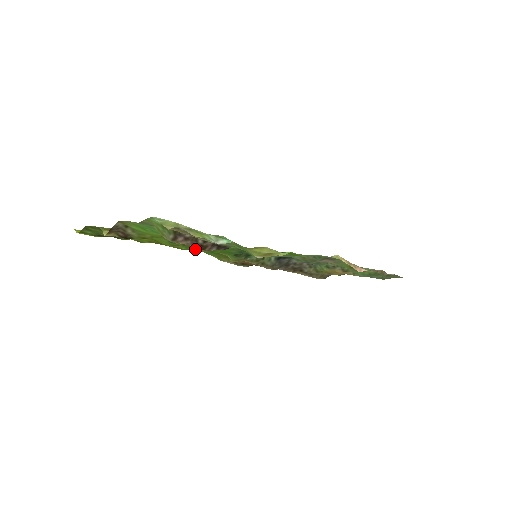
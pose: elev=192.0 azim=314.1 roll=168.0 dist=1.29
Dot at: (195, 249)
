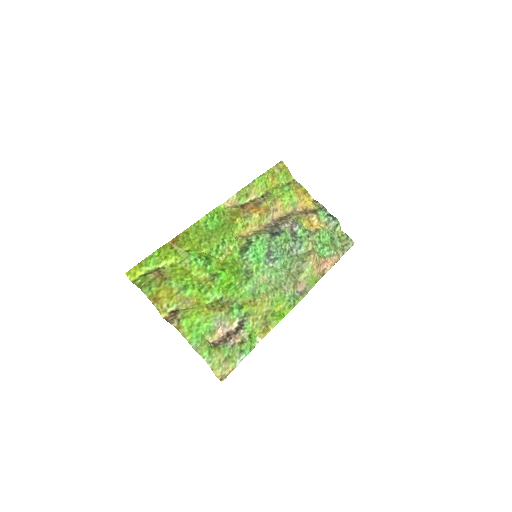
Dot at: (212, 256)
